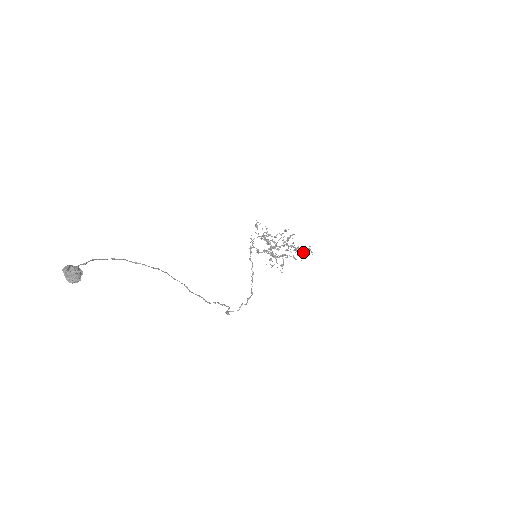
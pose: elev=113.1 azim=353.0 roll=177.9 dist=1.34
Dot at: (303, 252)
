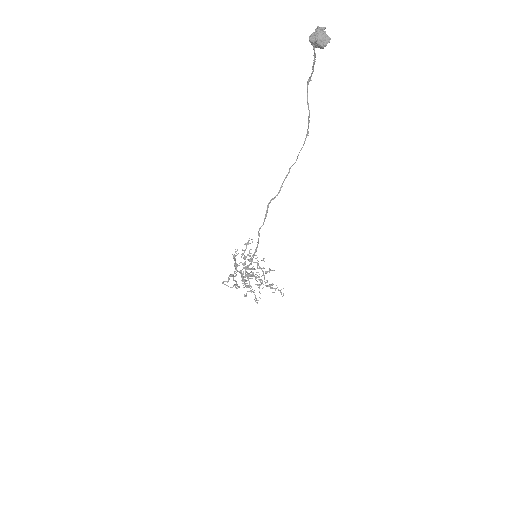
Dot at: (275, 290)
